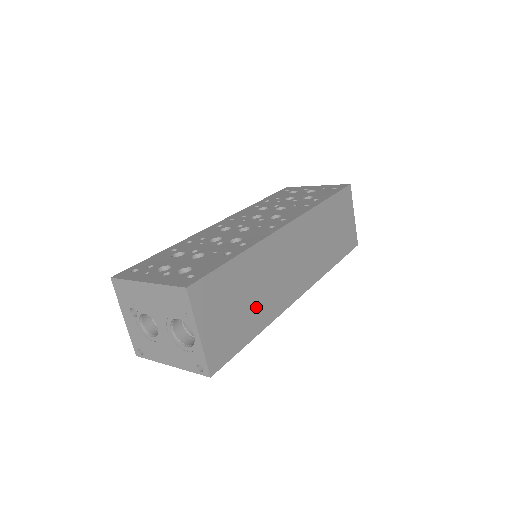
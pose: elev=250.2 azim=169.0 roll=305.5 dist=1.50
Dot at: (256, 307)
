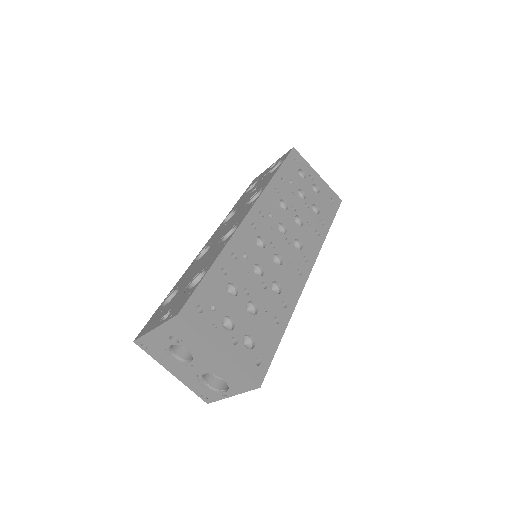
Dot at: occluded
